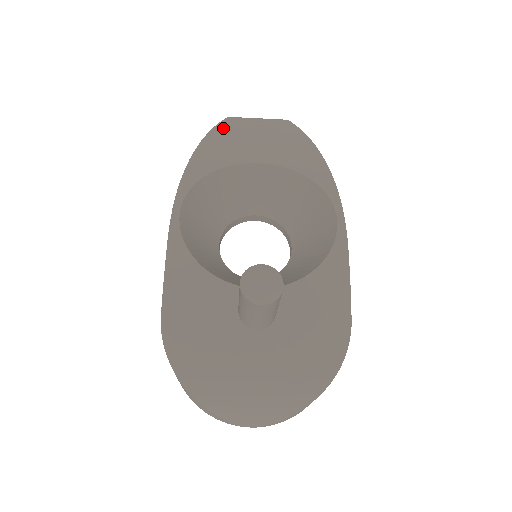
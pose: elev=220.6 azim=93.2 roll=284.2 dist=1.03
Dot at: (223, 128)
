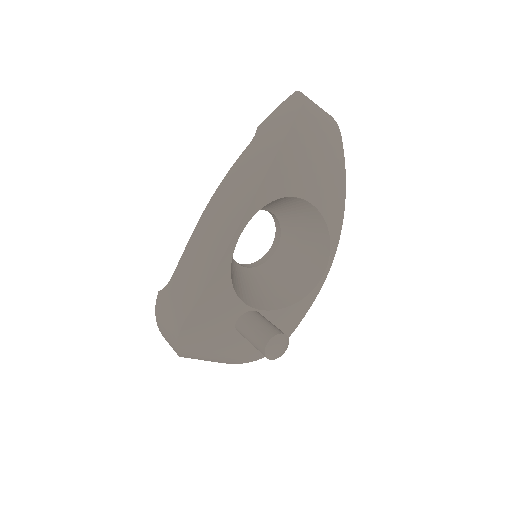
Dot at: (298, 131)
